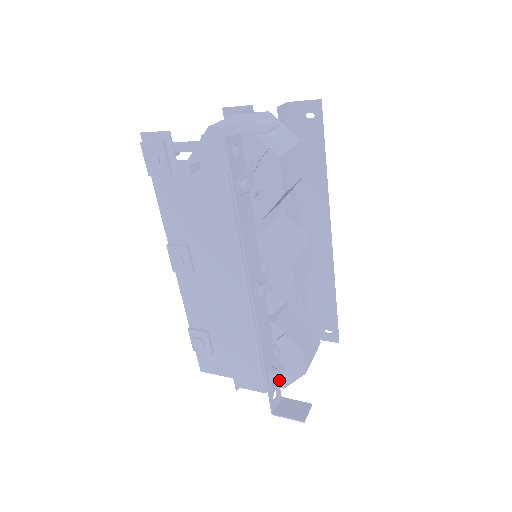
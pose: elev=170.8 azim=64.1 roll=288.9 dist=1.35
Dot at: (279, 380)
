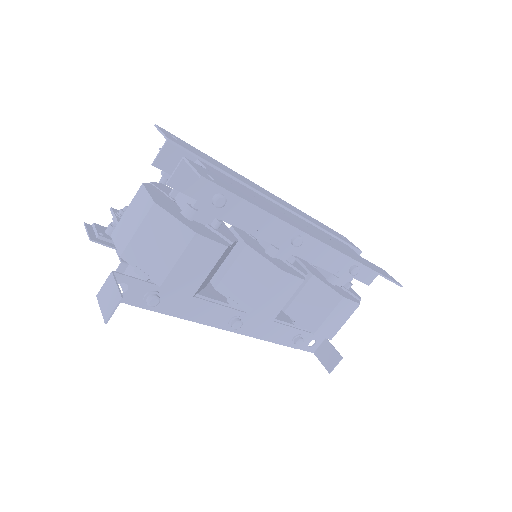
Dot at: occluded
